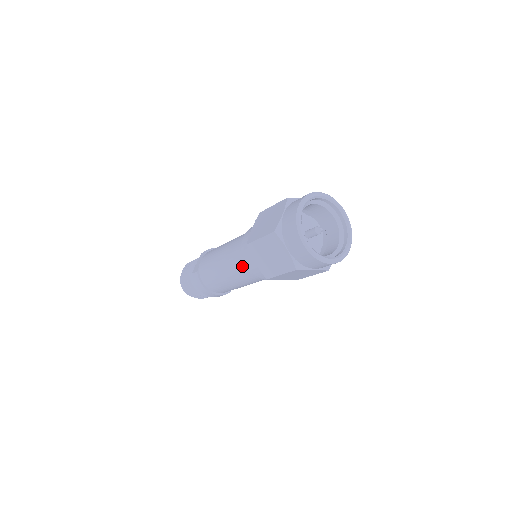
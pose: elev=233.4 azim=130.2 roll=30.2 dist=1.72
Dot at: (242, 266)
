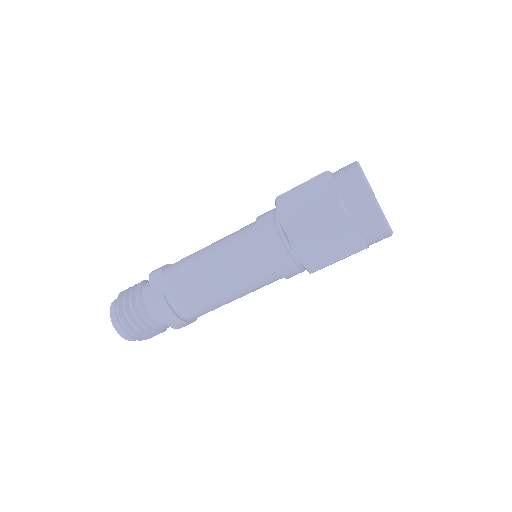
Dot at: (261, 268)
